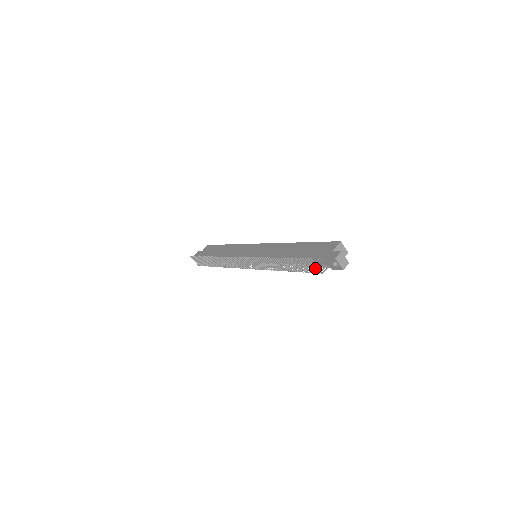
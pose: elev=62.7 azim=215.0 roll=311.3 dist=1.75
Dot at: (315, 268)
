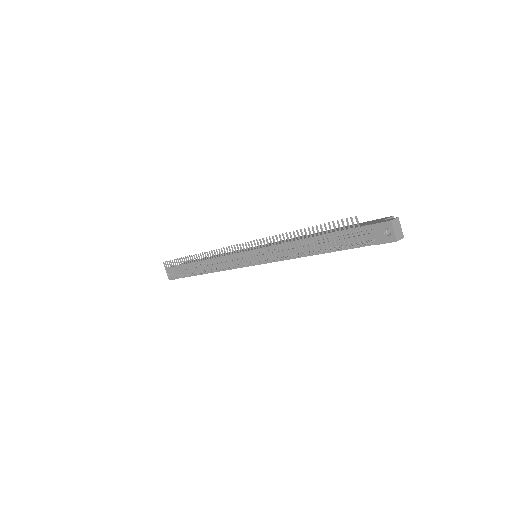
Dot at: (356, 234)
